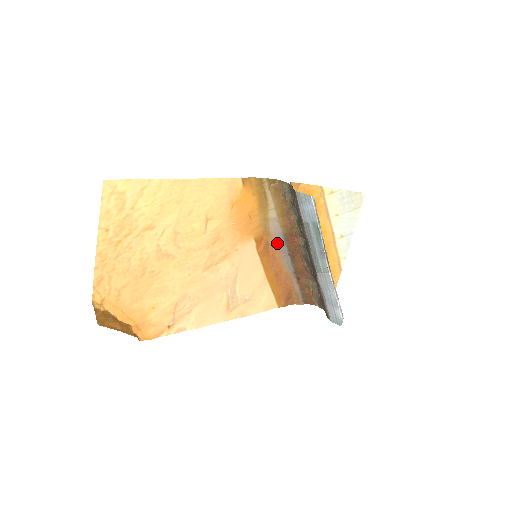
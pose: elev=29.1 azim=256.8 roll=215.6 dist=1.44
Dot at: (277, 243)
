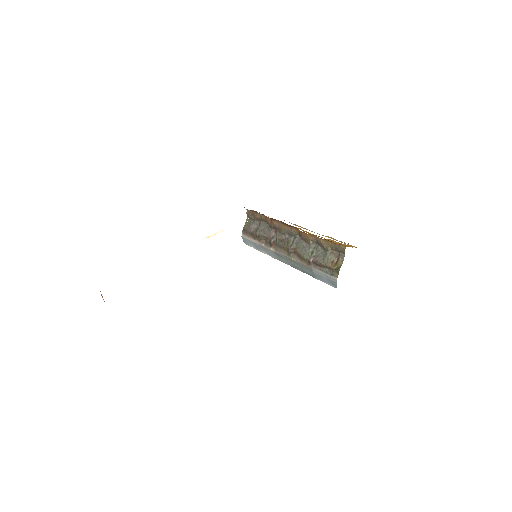
Dot at: occluded
